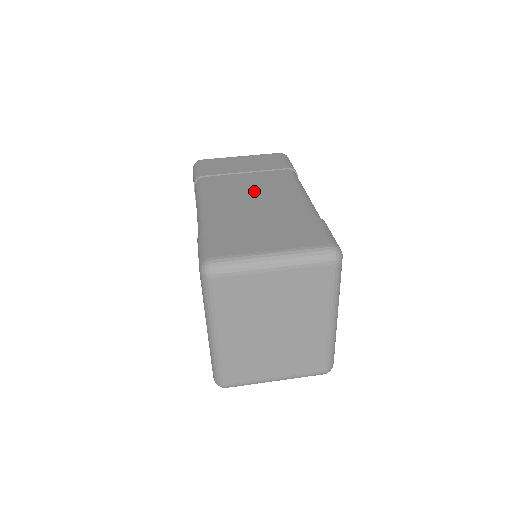
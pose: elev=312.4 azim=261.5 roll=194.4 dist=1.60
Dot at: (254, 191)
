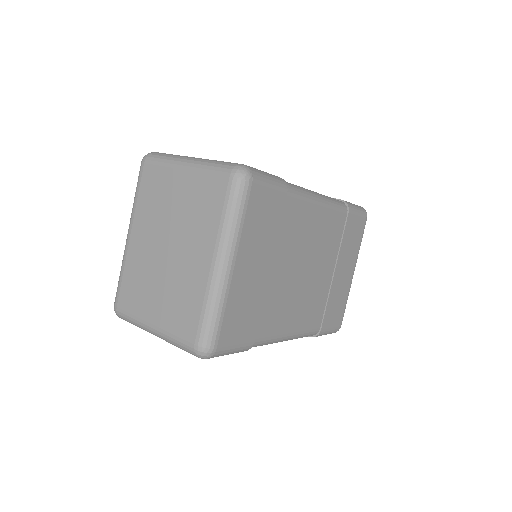
Dot at: occluded
